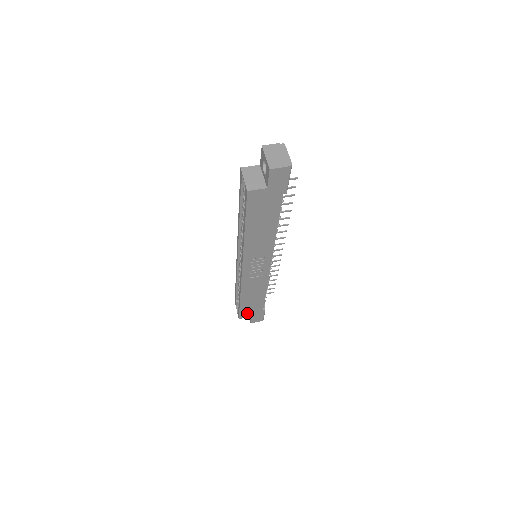
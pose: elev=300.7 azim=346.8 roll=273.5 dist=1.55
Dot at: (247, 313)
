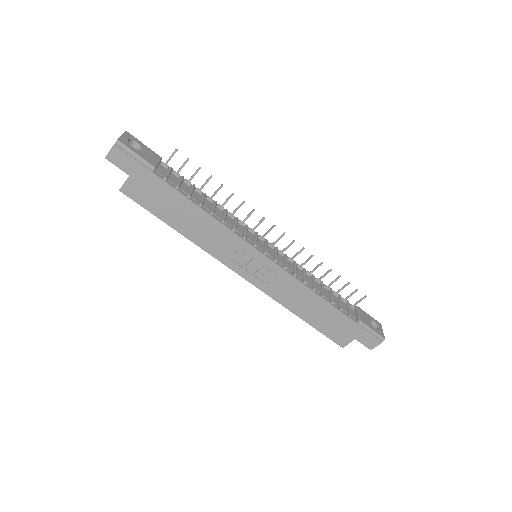
Dot at: (341, 335)
